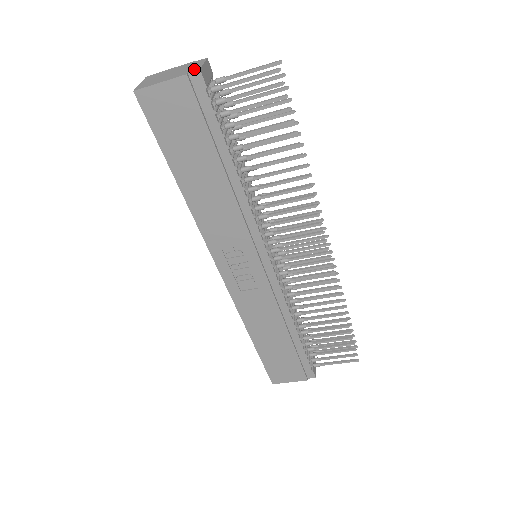
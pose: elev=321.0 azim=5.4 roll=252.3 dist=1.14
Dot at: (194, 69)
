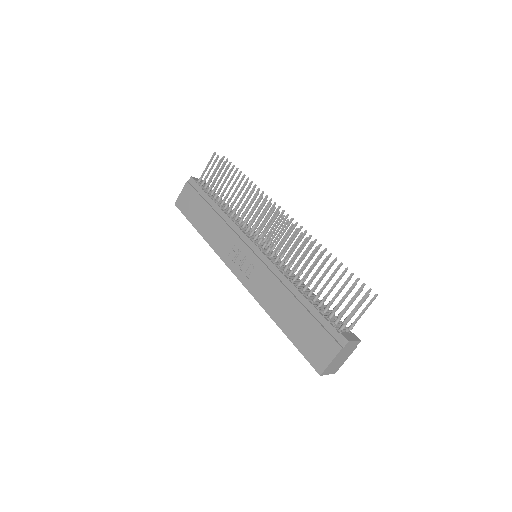
Dot at: (191, 180)
